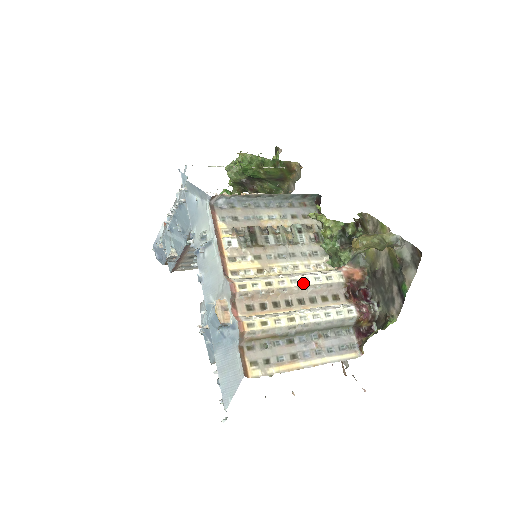
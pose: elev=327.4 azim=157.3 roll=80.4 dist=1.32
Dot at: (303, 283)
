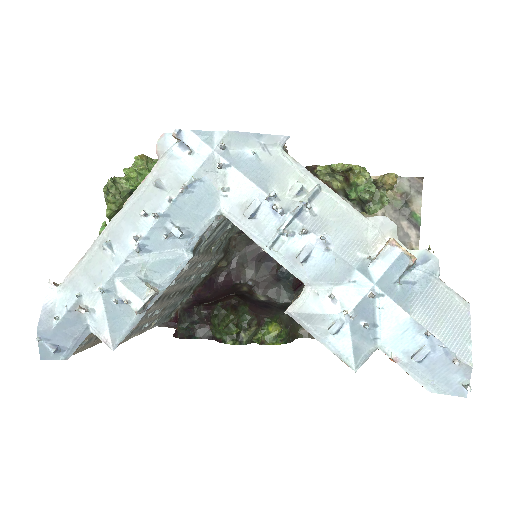
Dot at: occluded
